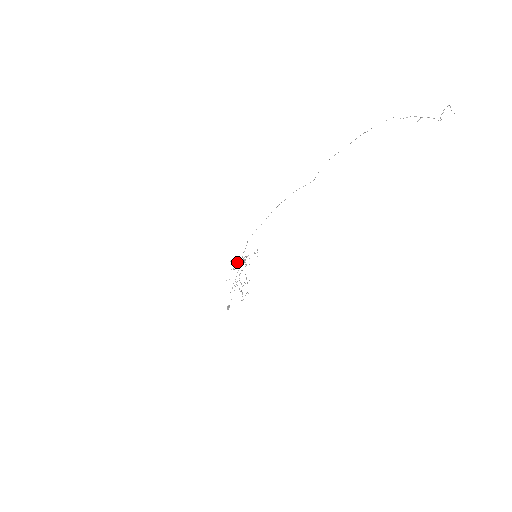
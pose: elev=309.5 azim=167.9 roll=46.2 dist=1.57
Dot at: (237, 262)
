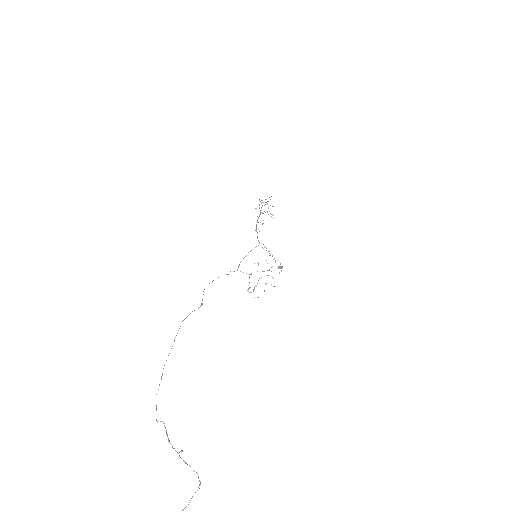
Dot at: occluded
